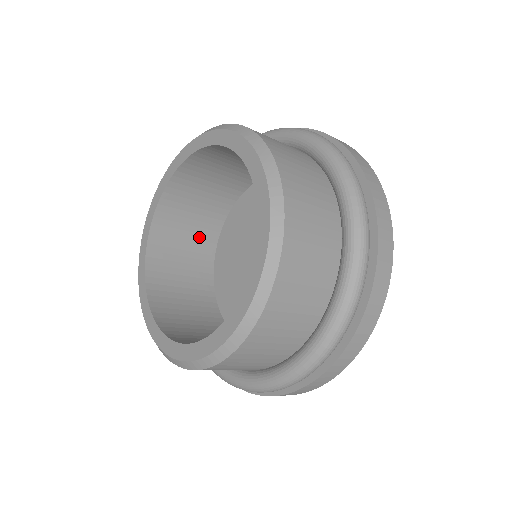
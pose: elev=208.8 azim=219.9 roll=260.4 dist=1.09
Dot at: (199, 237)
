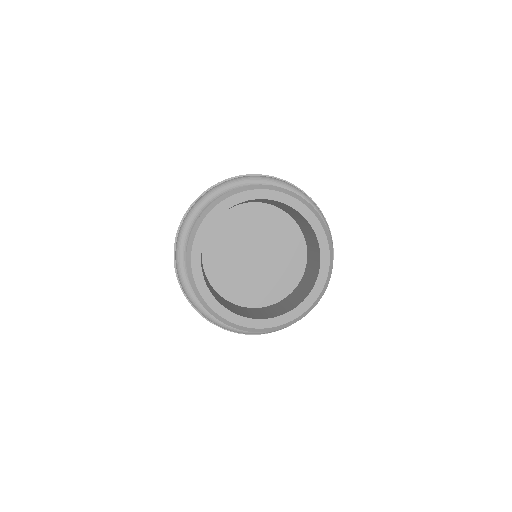
Dot at: occluded
